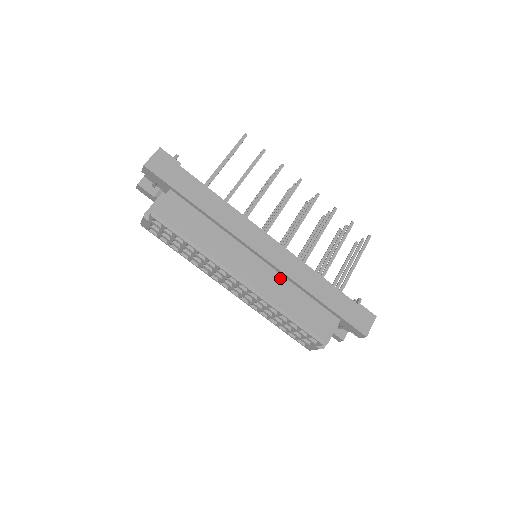
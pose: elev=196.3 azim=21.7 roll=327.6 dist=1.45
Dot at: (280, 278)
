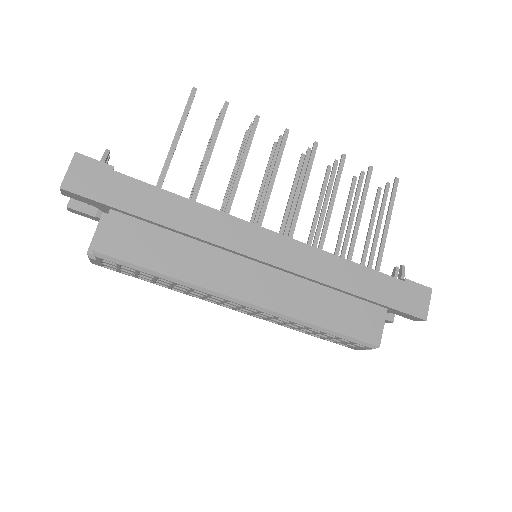
Dot at: (296, 281)
